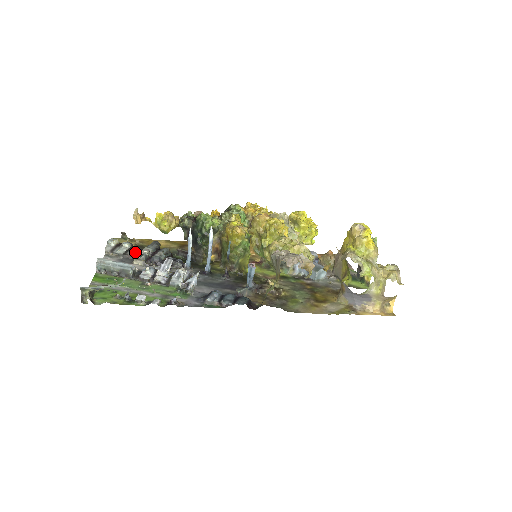
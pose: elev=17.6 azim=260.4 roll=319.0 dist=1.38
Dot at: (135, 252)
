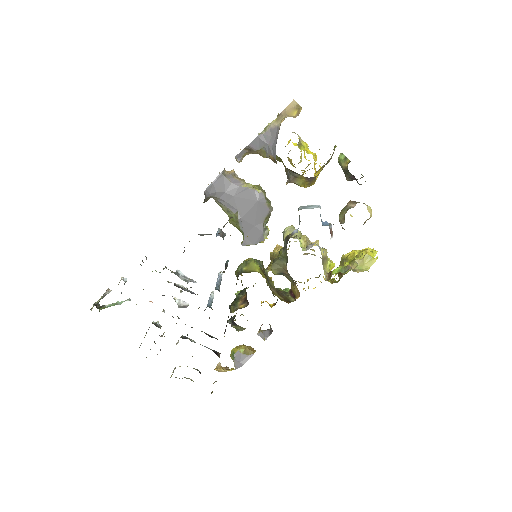
Dot at: occluded
